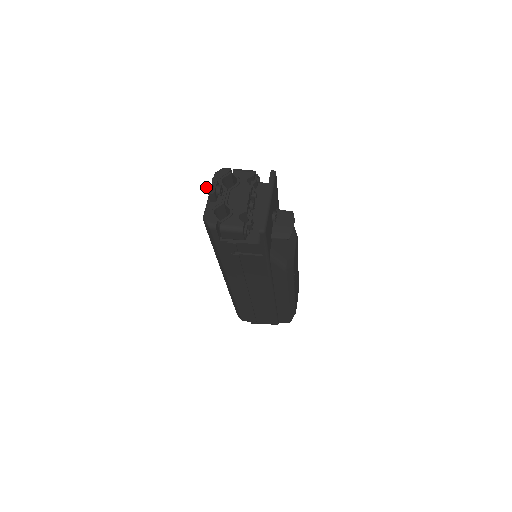
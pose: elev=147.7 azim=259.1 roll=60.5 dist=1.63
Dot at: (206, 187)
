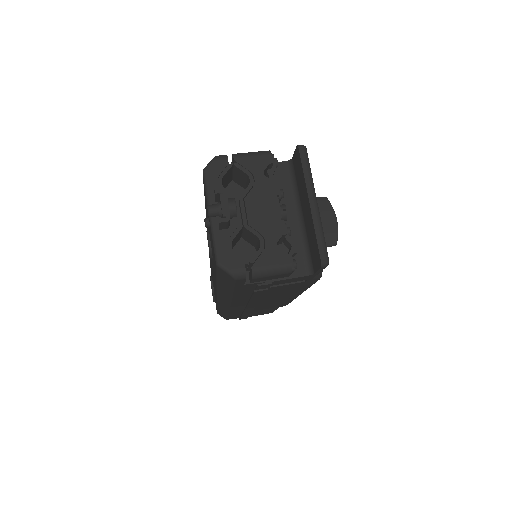
Dot at: (208, 208)
